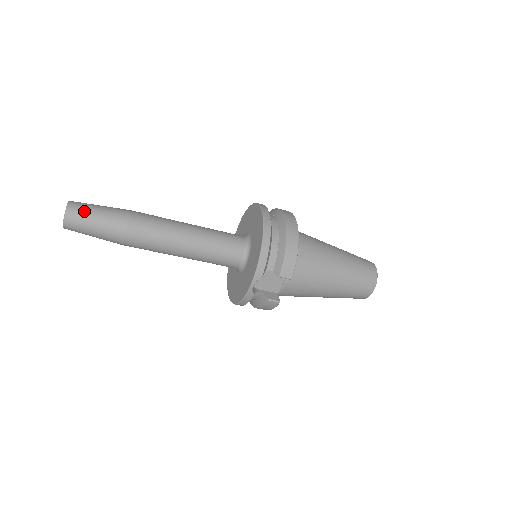
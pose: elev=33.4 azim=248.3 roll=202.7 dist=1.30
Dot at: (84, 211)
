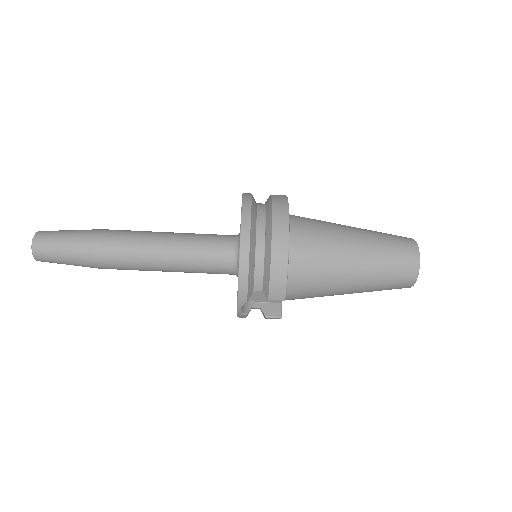
Dot at: (49, 245)
